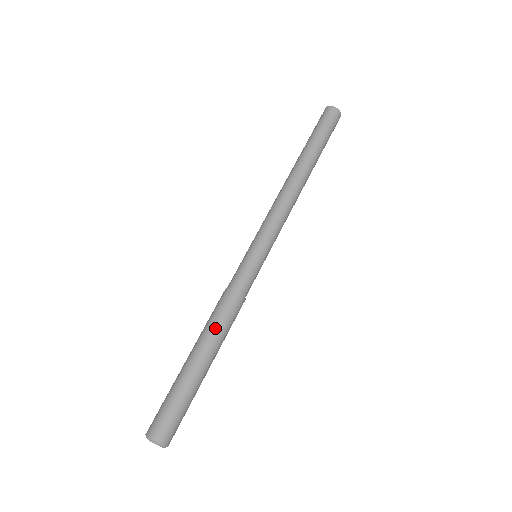
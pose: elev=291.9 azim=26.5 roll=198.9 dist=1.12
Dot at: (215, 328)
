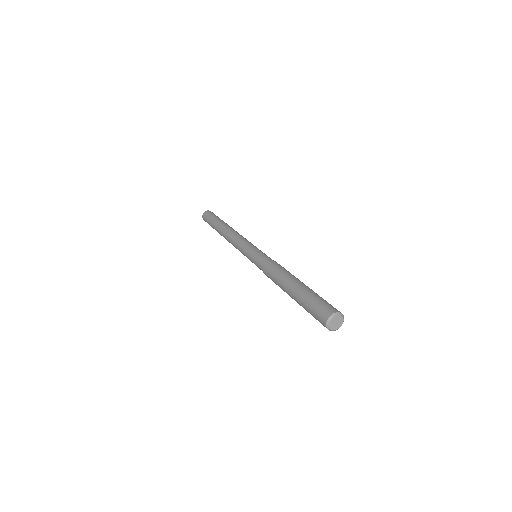
Dot at: (285, 272)
